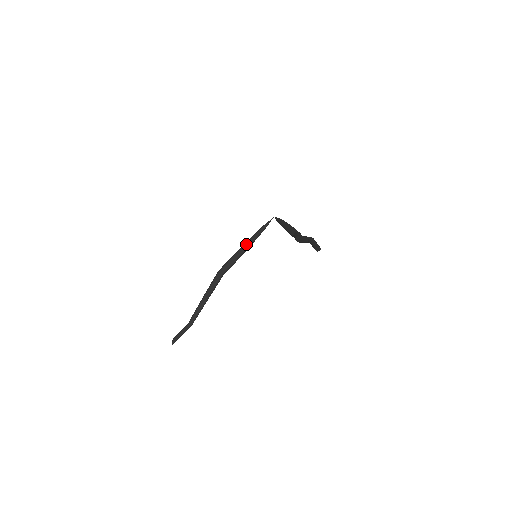
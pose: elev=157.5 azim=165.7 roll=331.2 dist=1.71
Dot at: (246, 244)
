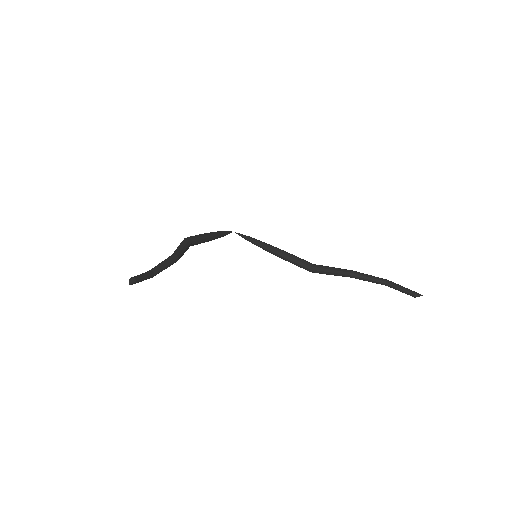
Dot at: (215, 234)
